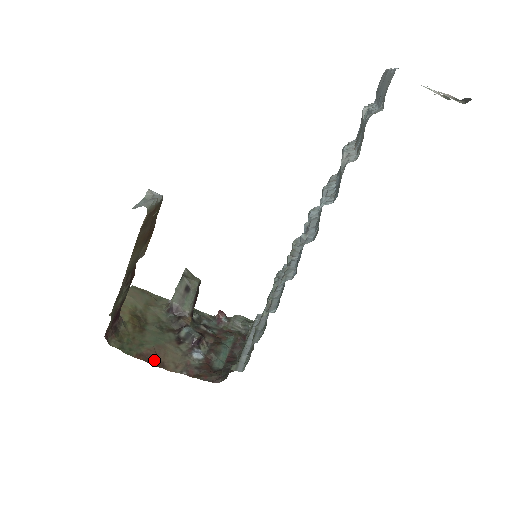
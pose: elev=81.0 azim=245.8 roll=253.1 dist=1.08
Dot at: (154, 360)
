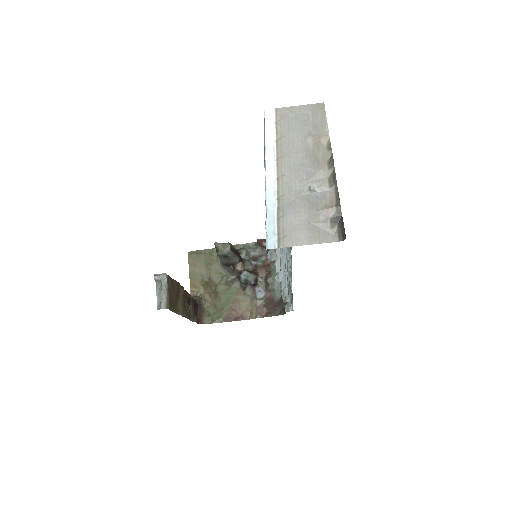
Dot at: (236, 317)
